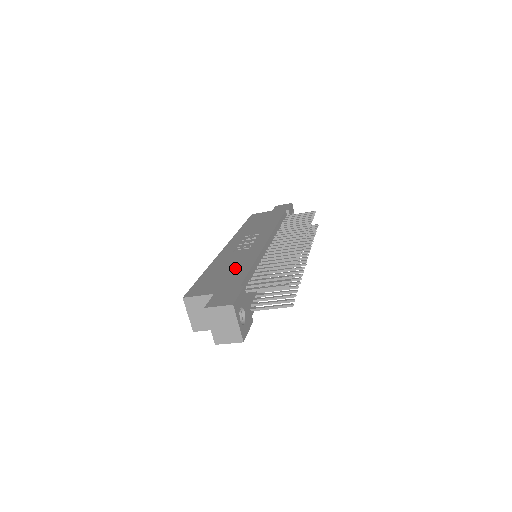
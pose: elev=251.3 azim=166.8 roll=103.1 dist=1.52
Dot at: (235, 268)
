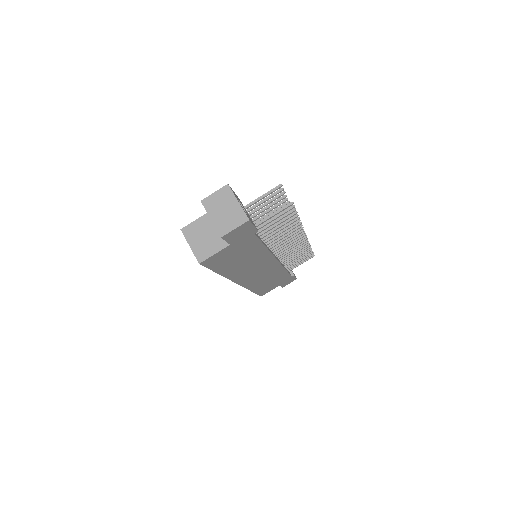
Dot at: occluded
